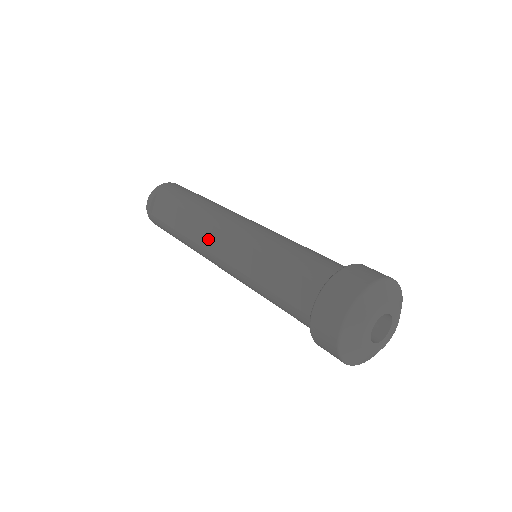
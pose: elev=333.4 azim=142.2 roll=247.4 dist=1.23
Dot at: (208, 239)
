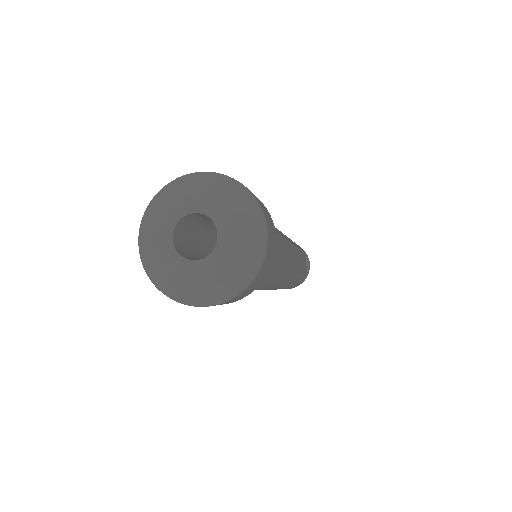
Dot at: occluded
